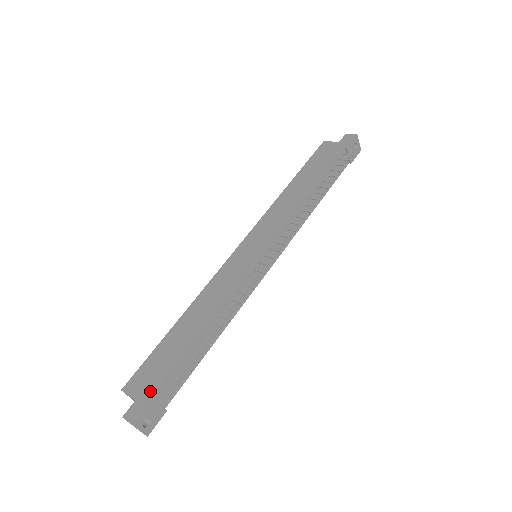
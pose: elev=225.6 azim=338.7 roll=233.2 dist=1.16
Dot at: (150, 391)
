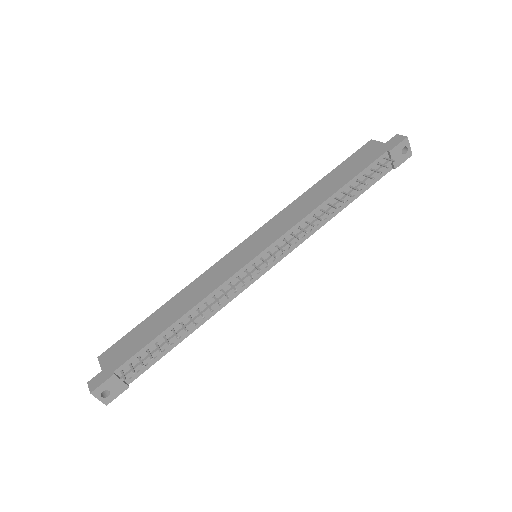
Dot at: (115, 366)
